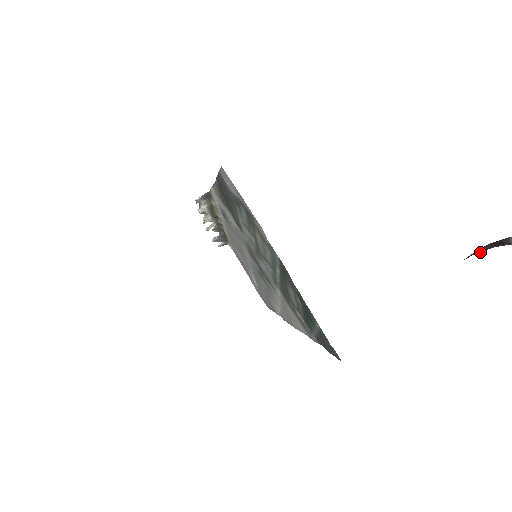
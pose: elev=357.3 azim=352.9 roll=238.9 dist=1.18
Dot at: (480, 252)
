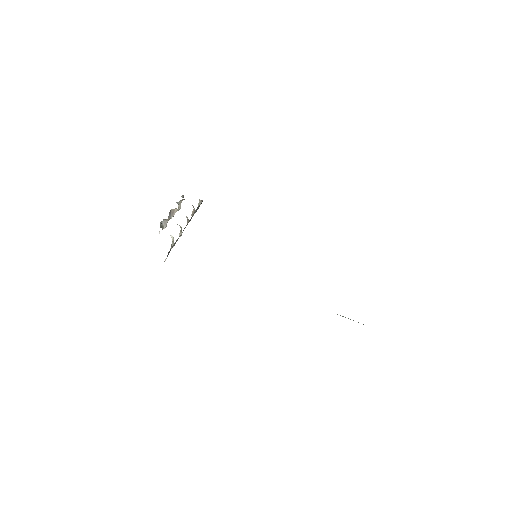
Dot at: occluded
